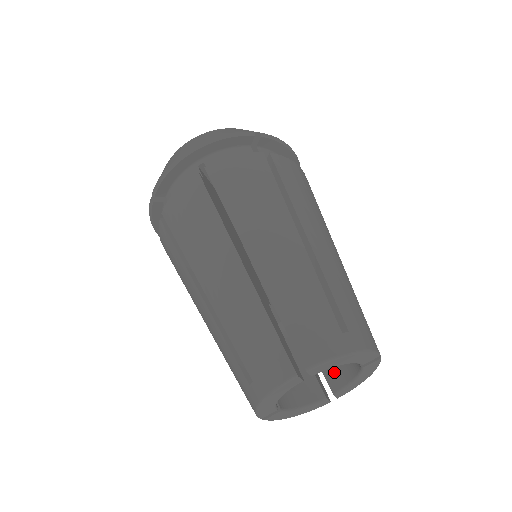
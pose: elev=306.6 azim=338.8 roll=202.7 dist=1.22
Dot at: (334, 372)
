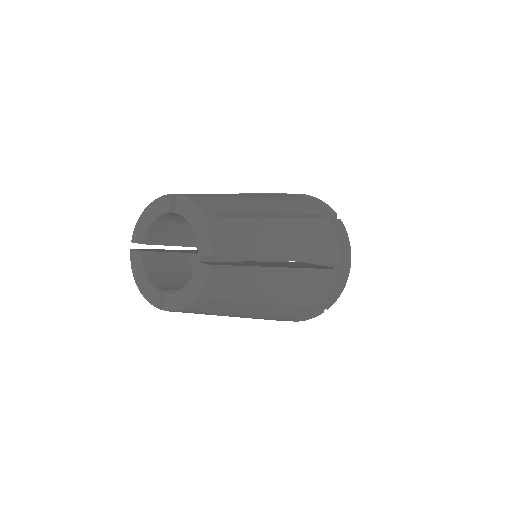
Dot at: occluded
